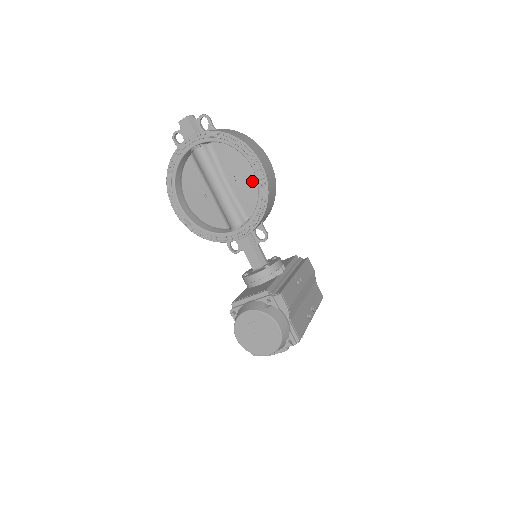
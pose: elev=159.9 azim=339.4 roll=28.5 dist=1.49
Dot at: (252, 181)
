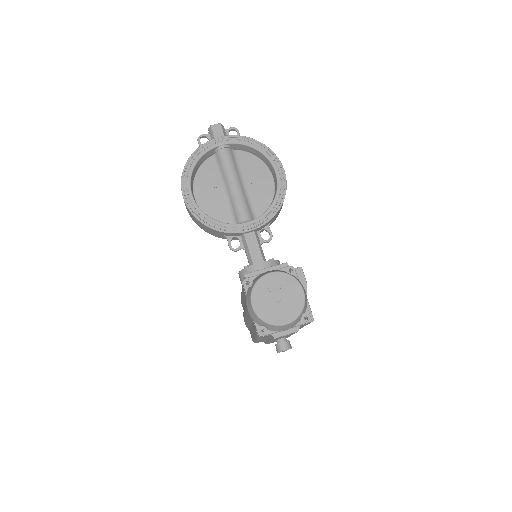
Dot at: (268, 186)
